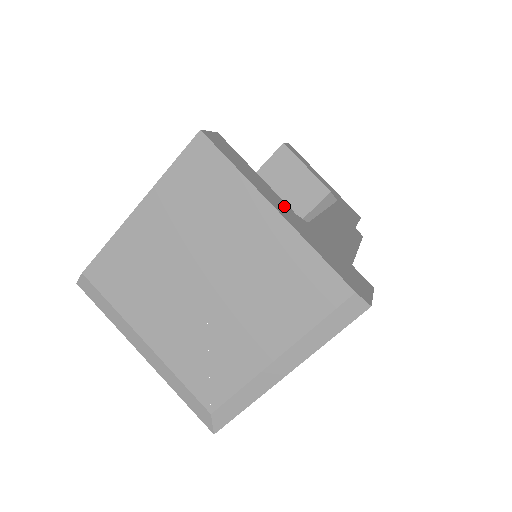
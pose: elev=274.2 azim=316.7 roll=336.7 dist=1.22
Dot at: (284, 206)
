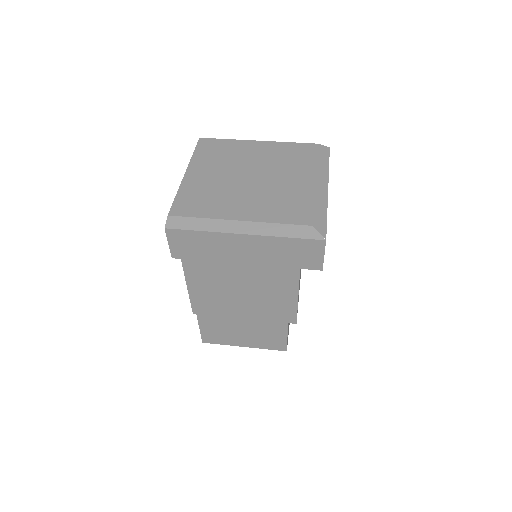
Dot at: occluded
